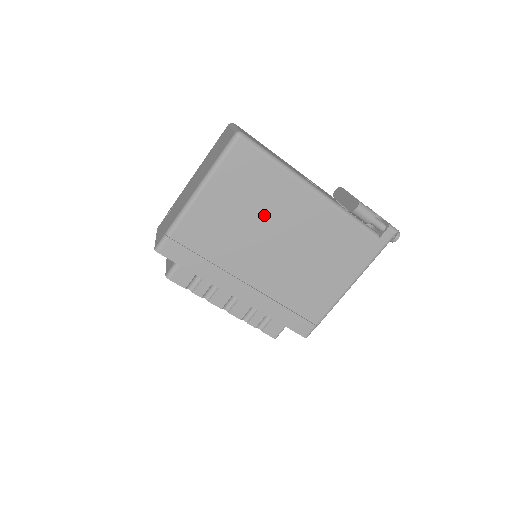
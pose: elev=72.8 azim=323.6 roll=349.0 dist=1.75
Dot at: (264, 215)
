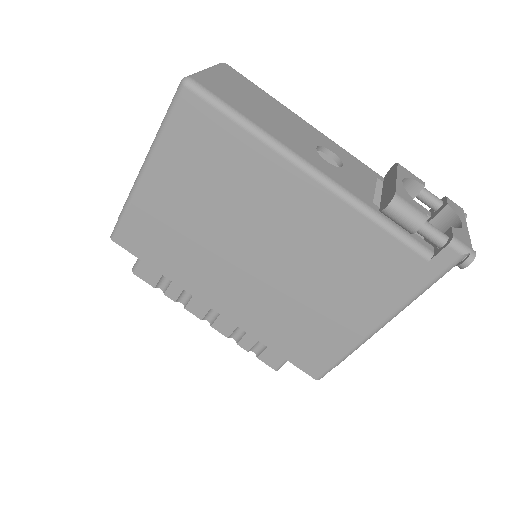
Dot at: (236, 205)
